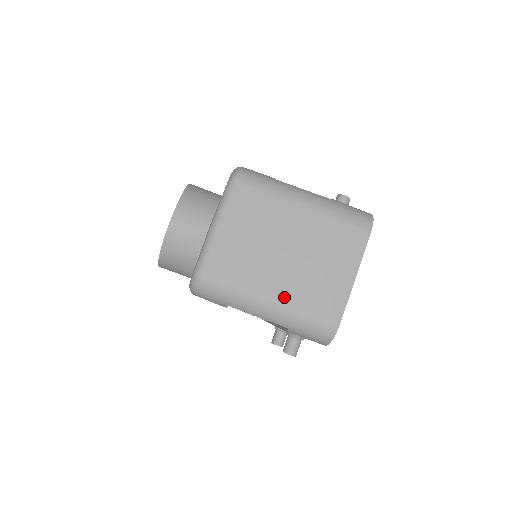
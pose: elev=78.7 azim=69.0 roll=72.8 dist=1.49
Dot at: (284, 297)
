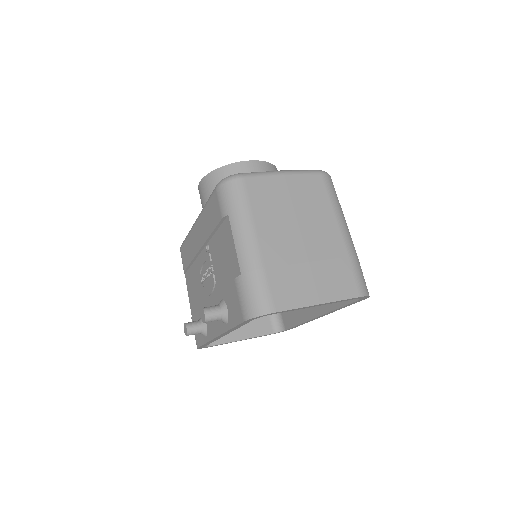
Dot at: (267, 251)
